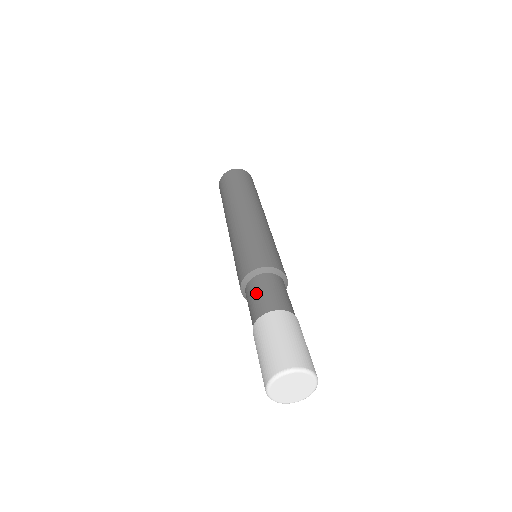
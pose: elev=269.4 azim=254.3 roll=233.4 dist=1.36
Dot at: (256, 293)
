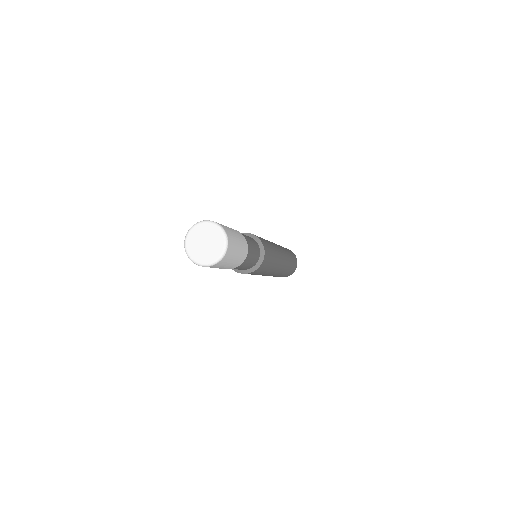
Dot at: occluded
